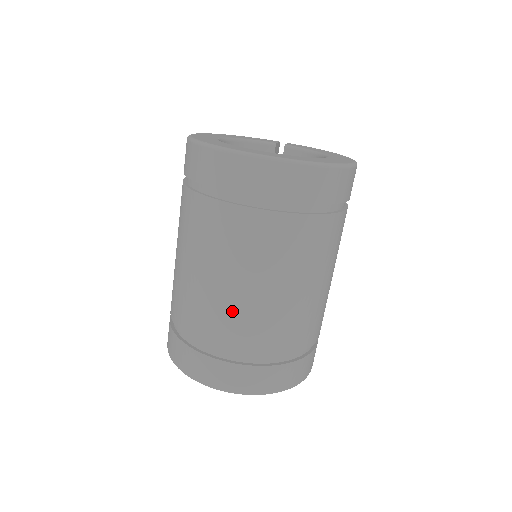
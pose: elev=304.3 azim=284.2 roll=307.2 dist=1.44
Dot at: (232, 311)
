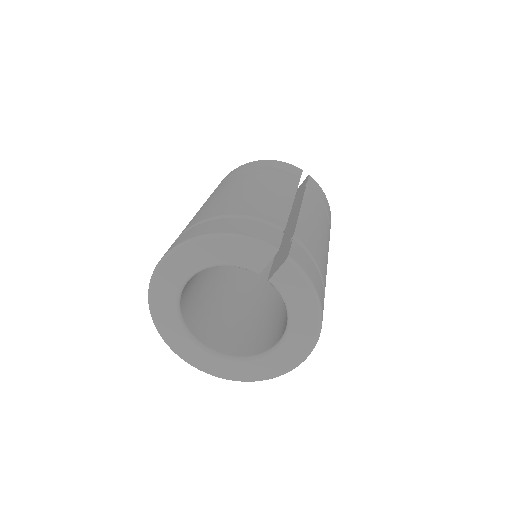
Dot at: occluded
